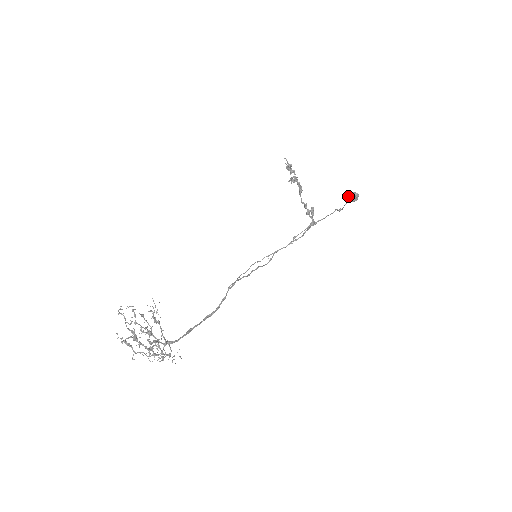
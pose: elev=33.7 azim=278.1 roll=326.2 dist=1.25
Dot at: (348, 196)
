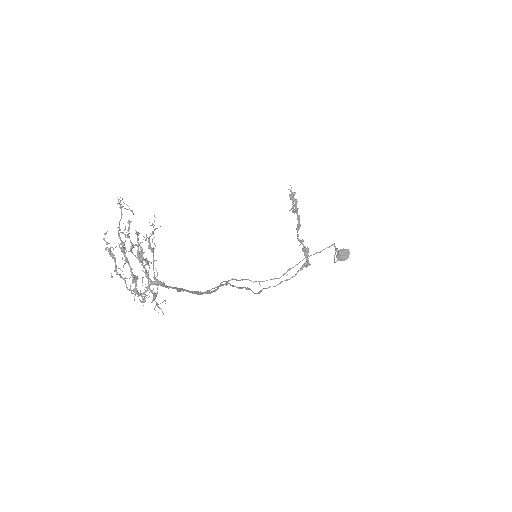
Dot at: (340, 252)
